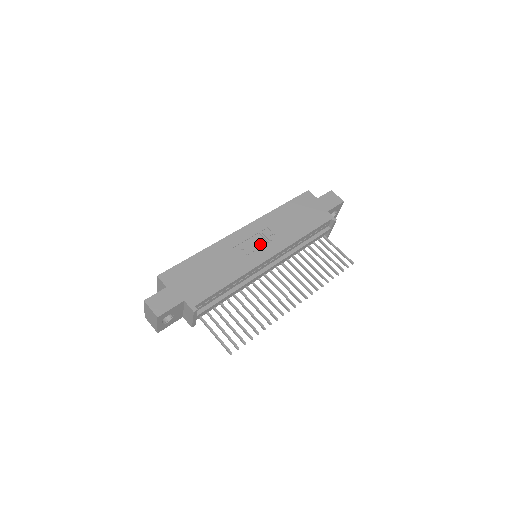
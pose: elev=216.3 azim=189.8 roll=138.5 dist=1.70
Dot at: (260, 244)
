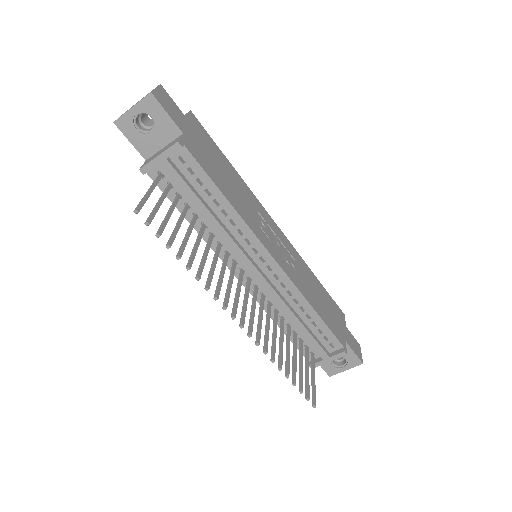
Dot at: (278, 247)
